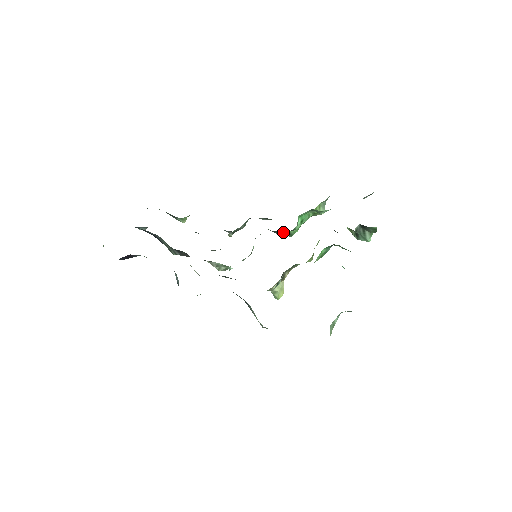
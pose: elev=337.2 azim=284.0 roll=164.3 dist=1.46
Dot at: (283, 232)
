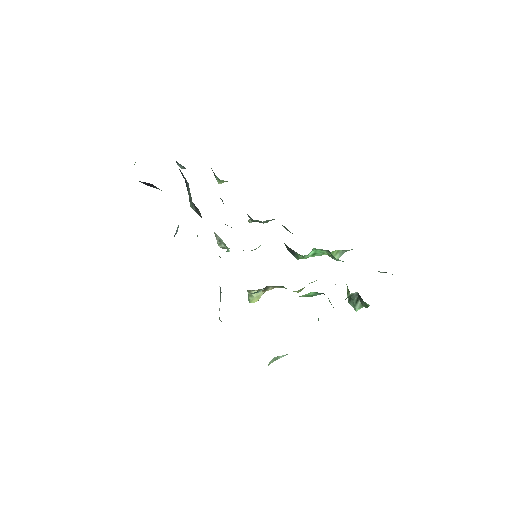
Dot at: (293, 251)
